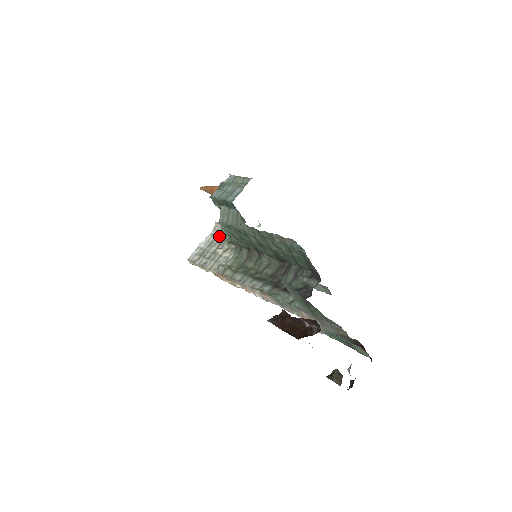
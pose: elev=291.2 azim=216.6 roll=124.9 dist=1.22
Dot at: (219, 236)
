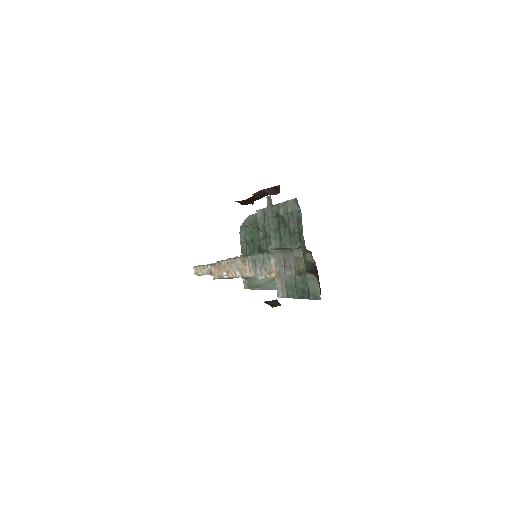
Dot at: occluded
